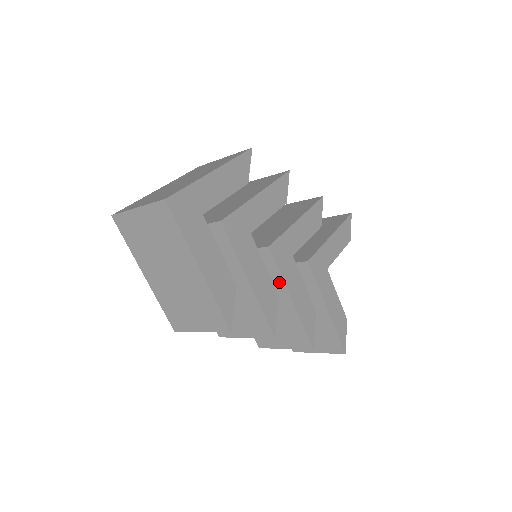
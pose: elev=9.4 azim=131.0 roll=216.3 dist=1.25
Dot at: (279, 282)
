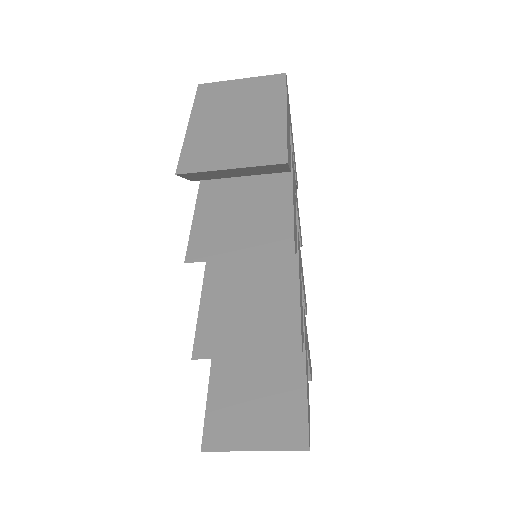
Dot at: (291, 260)
